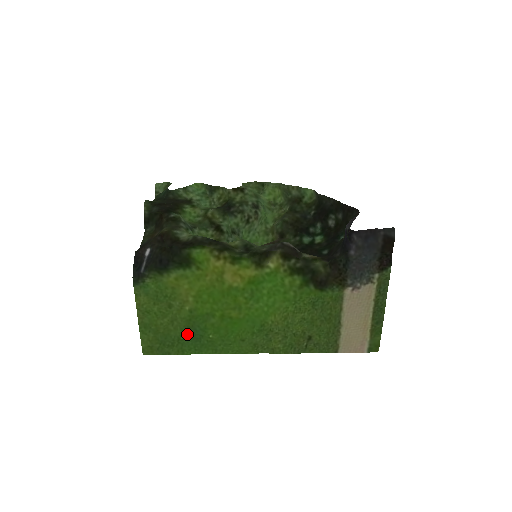
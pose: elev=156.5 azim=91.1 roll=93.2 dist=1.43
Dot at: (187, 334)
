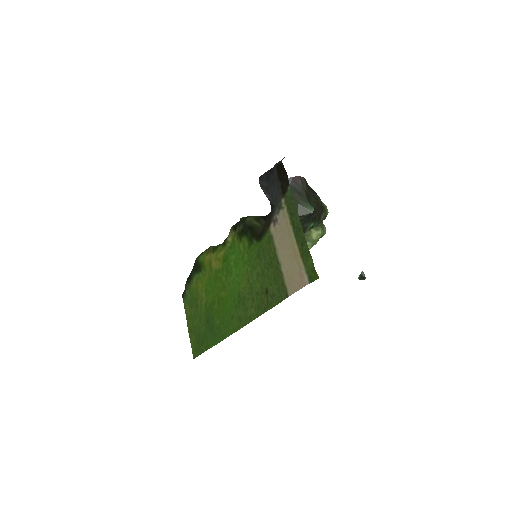
Dot at: (208, 328)
